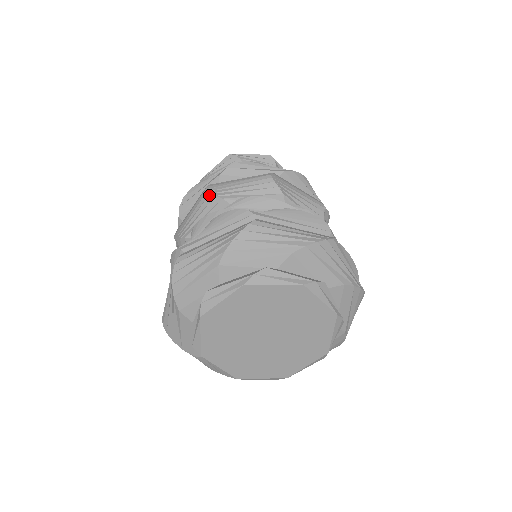
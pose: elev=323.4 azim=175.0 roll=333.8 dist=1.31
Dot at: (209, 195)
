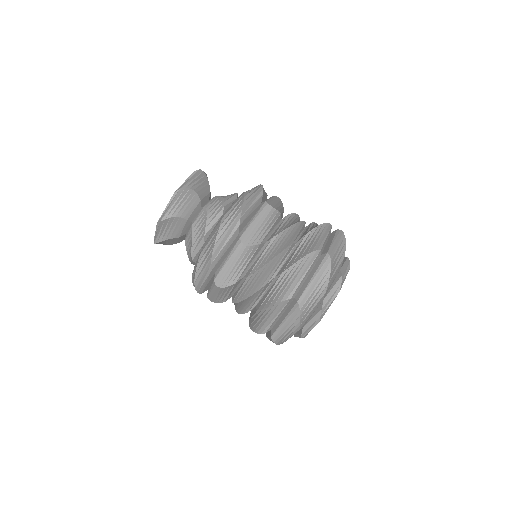
Dot at: occluded
